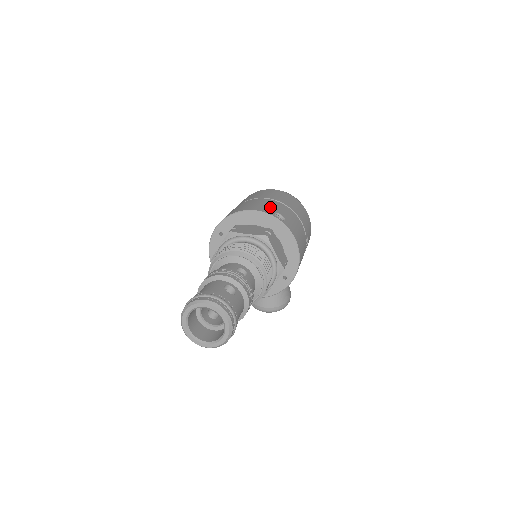
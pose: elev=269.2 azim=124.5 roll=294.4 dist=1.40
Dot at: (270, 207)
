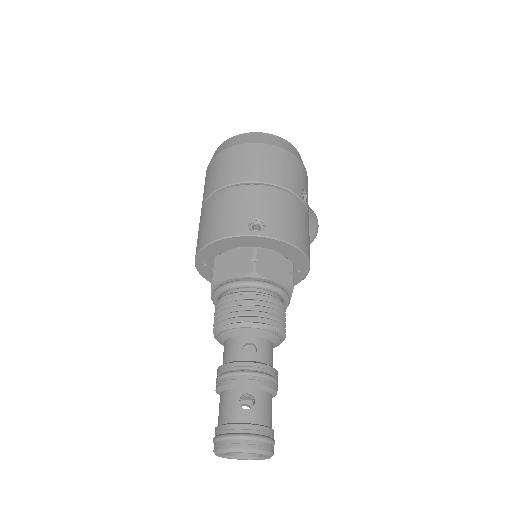
Dot at: (239, 213)
